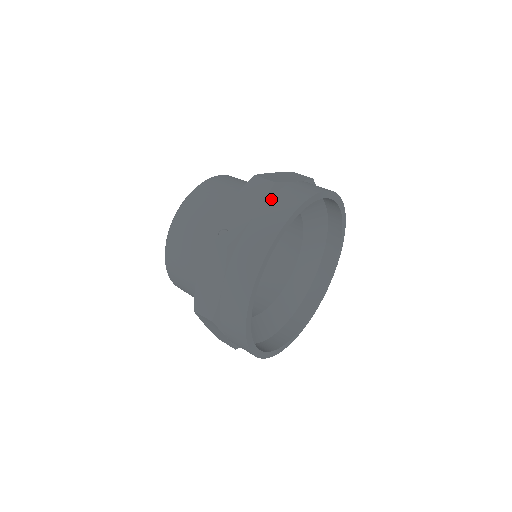
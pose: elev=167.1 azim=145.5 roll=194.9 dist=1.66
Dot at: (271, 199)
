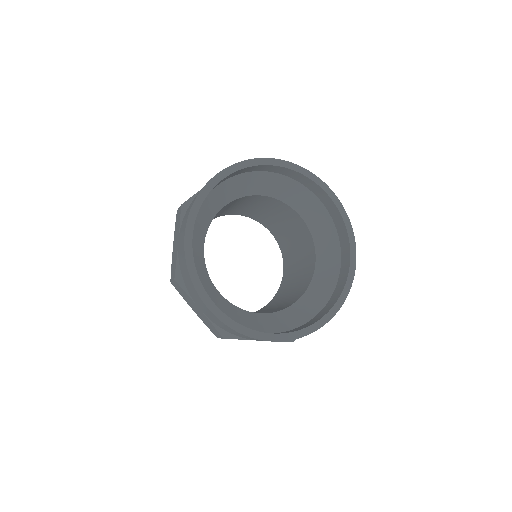
Dot at: occluded
